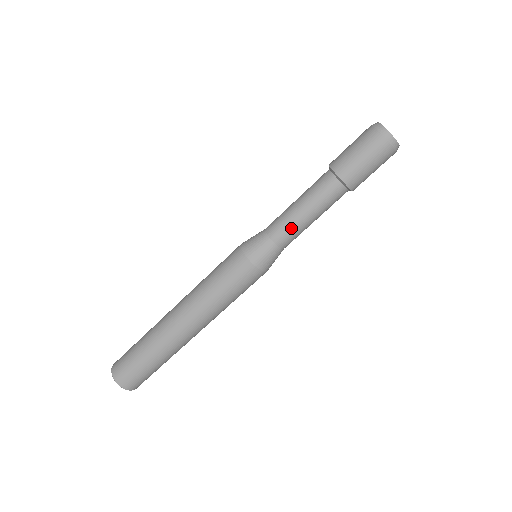
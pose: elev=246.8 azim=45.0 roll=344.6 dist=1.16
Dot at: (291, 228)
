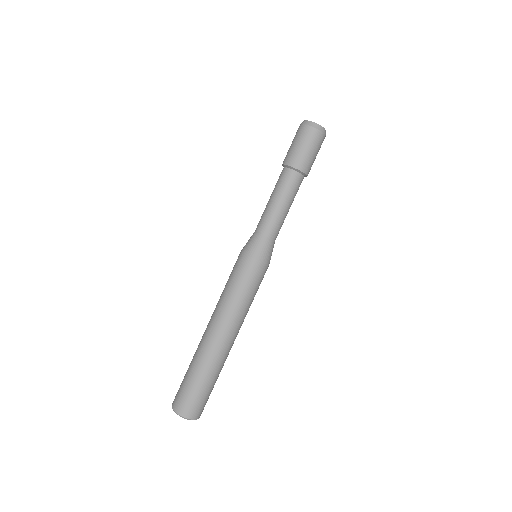
Dot at: (271, 219)
